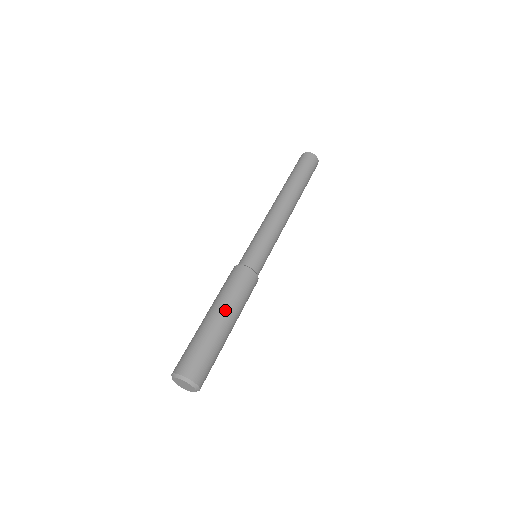
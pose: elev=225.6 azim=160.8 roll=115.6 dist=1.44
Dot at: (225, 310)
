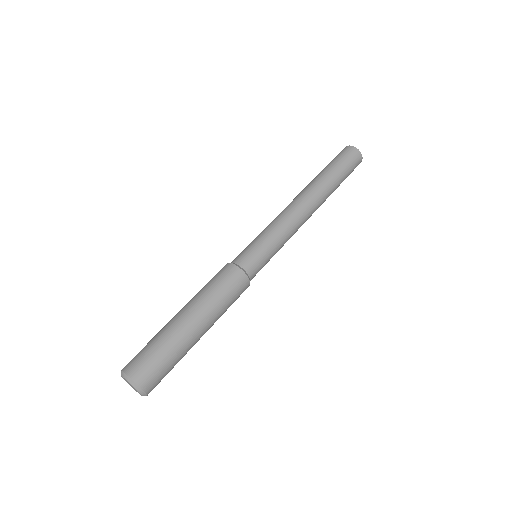
Dot at: (200, 314)
